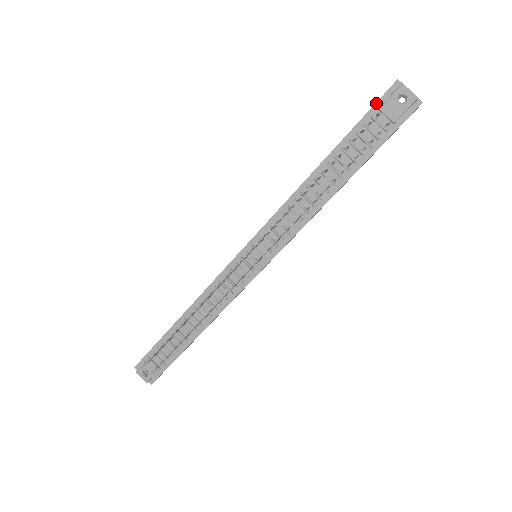
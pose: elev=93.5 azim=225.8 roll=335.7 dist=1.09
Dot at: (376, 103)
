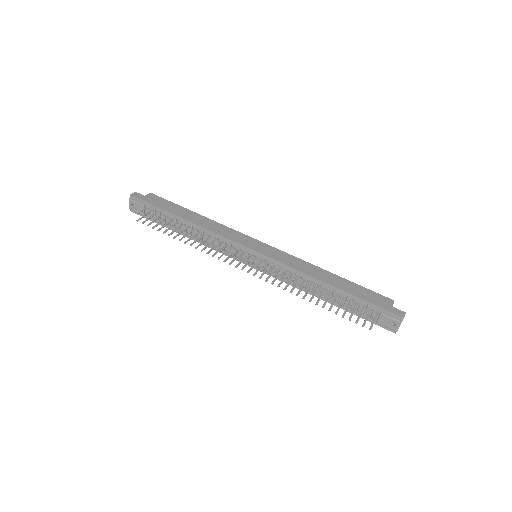
Dot at: (385, 309)
